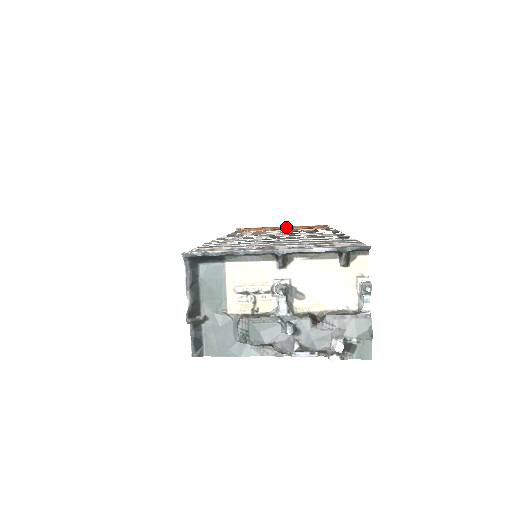
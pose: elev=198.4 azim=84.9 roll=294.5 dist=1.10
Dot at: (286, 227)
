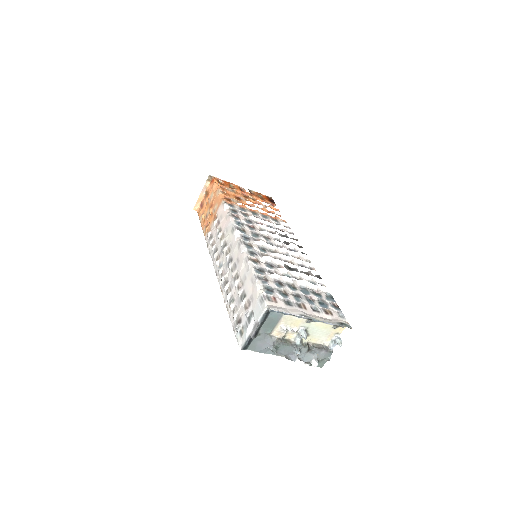
Dot at: (249, 195)
